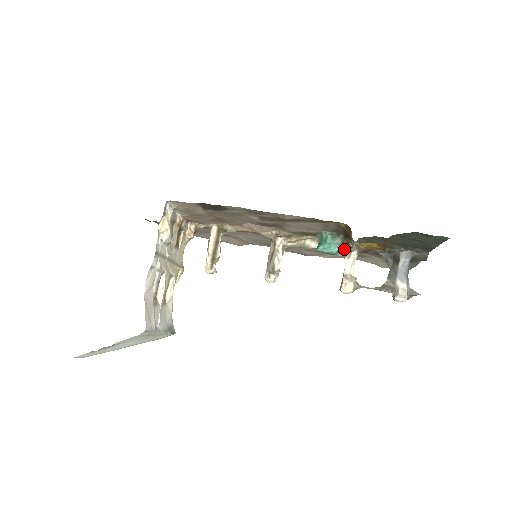
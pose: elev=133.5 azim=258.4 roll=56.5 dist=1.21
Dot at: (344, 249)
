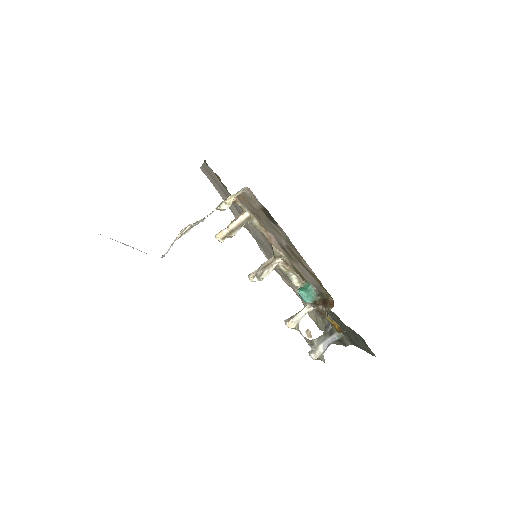
Dot at: occluded
